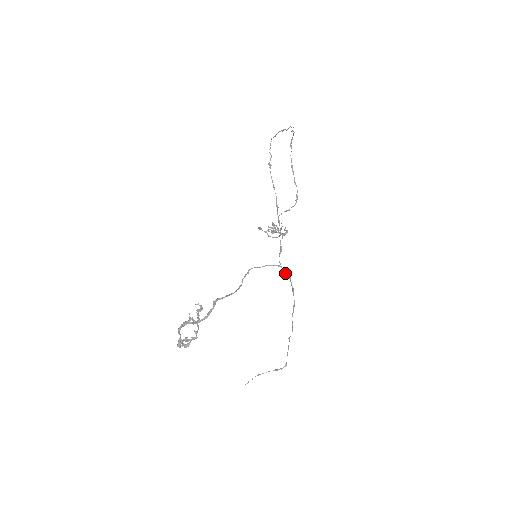
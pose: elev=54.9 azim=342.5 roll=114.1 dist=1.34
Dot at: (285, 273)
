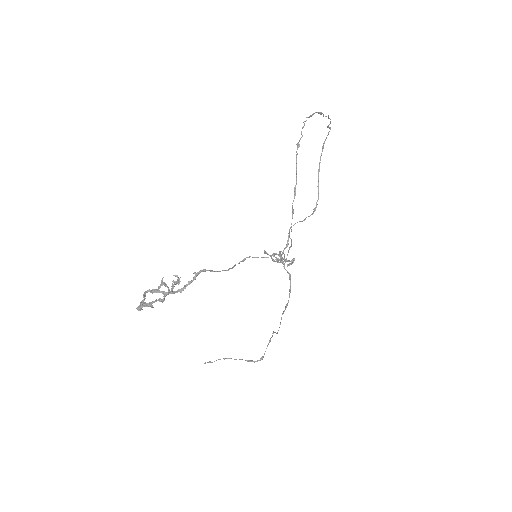
Dot at: (285, 269)
